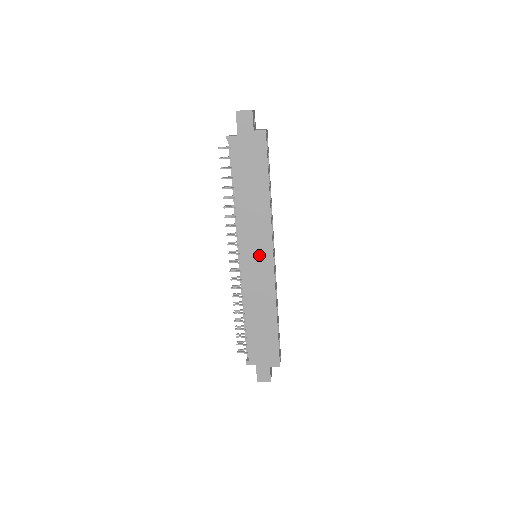
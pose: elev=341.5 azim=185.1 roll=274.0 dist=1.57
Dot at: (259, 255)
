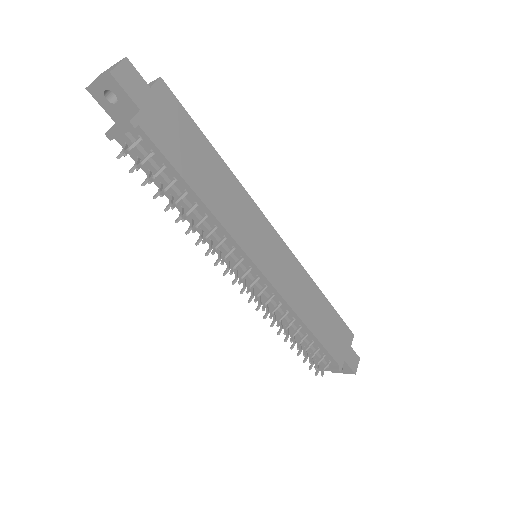
Dot at: (268, 245)
